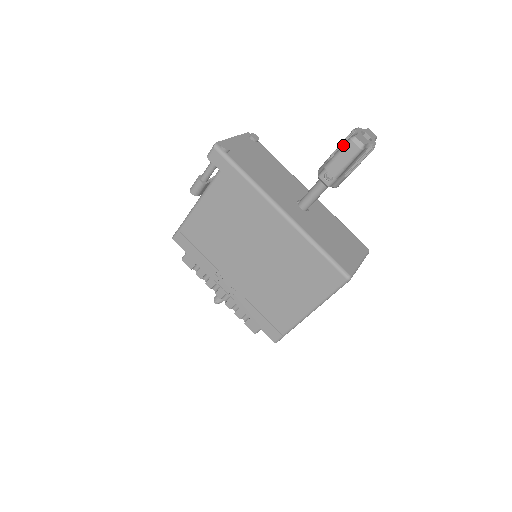
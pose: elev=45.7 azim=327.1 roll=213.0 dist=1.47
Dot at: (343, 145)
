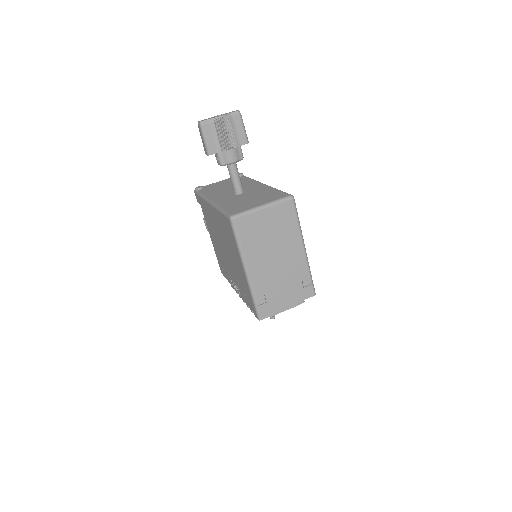
Dot at: occluded
